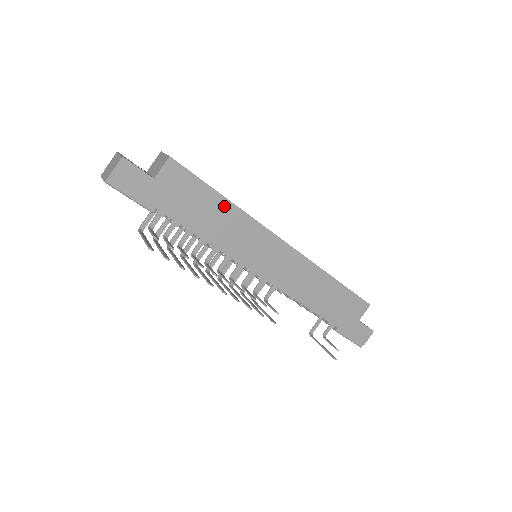
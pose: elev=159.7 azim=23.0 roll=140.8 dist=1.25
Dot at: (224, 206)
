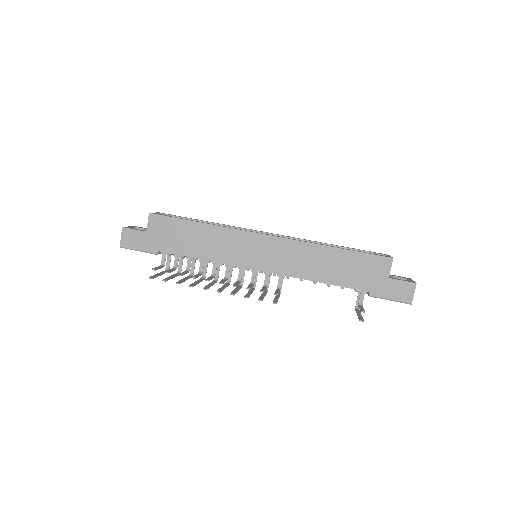
Dot at: (202, 229)
